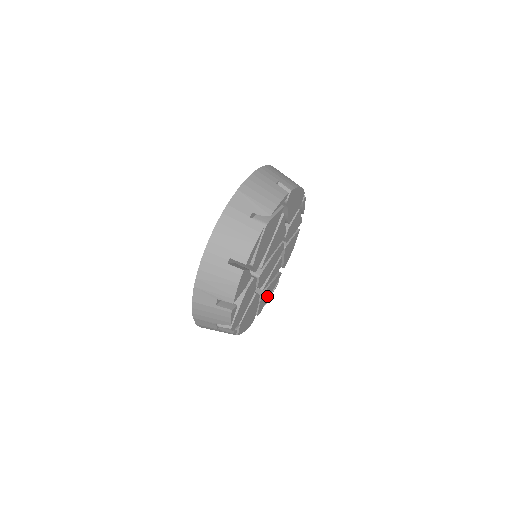
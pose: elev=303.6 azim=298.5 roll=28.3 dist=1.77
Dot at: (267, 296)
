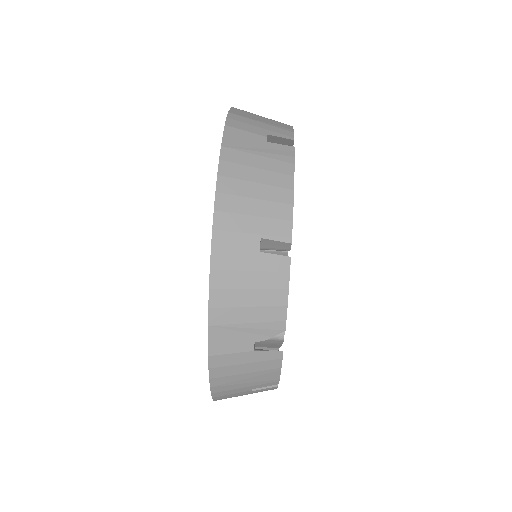
Dot at: occluded
